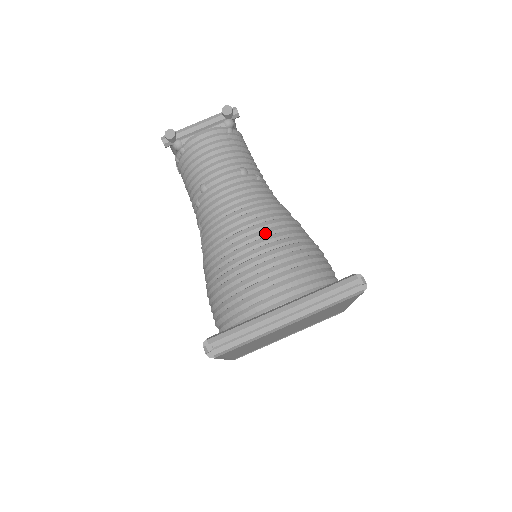
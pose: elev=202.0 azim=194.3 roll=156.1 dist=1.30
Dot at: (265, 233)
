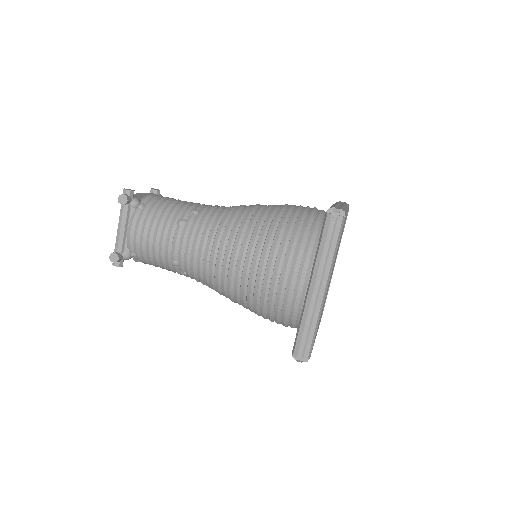
Dot at: (244, 250)
